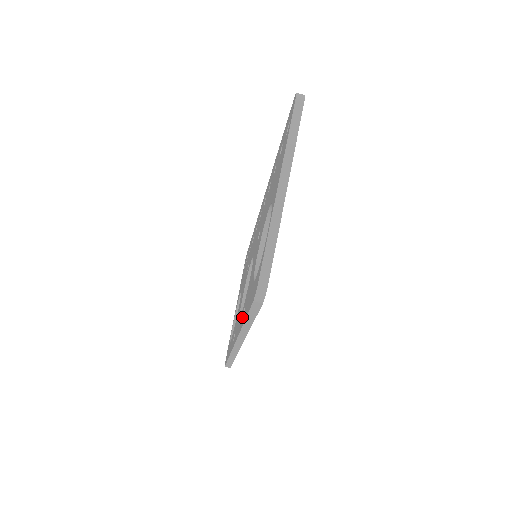
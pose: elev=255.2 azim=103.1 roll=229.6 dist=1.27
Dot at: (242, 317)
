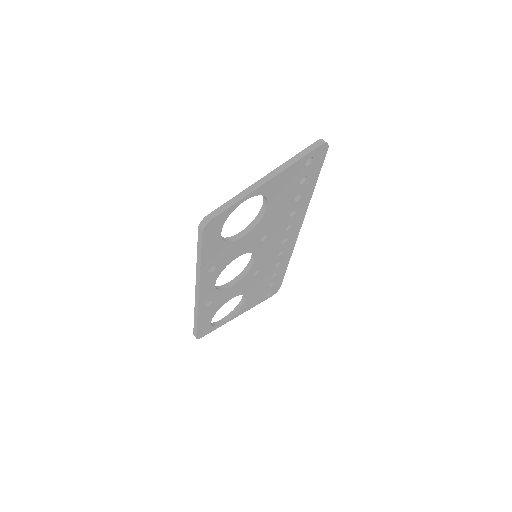
Dot at: occluded
